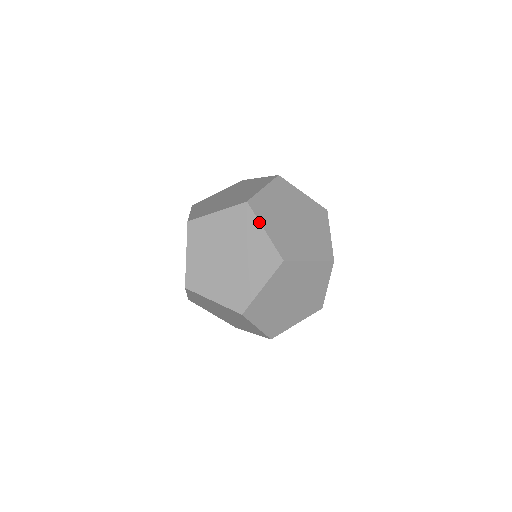
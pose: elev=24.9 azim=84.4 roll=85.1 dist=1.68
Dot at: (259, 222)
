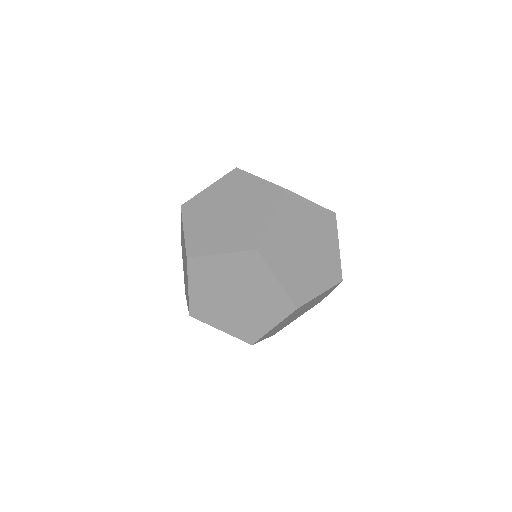
Dot at: (271, 271)
